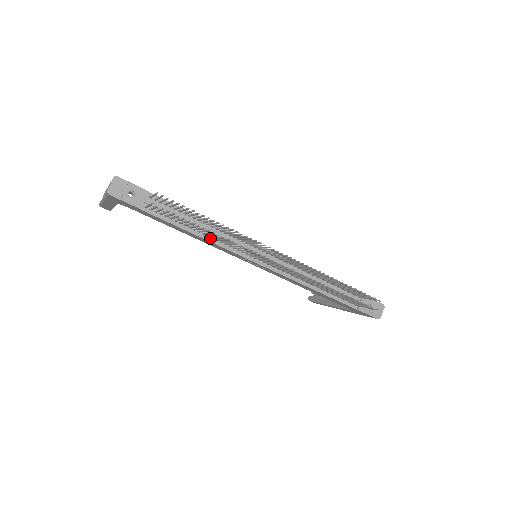
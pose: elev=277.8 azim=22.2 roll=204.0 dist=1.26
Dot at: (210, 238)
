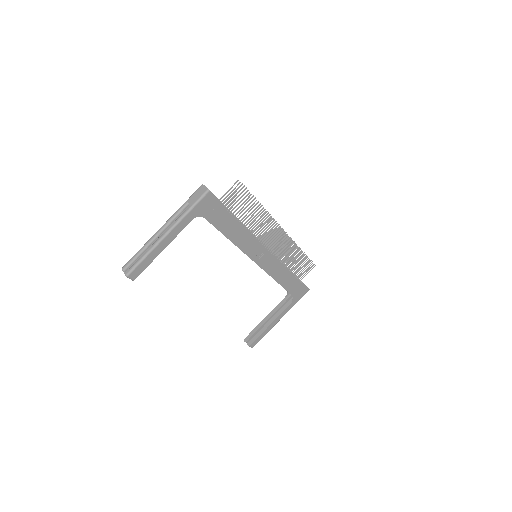
Dot at: (248, 230)
